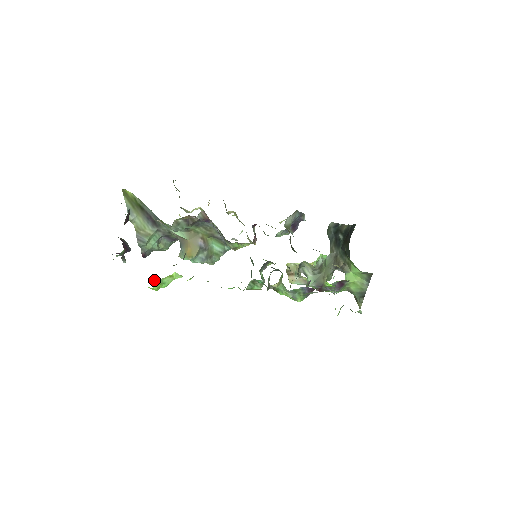
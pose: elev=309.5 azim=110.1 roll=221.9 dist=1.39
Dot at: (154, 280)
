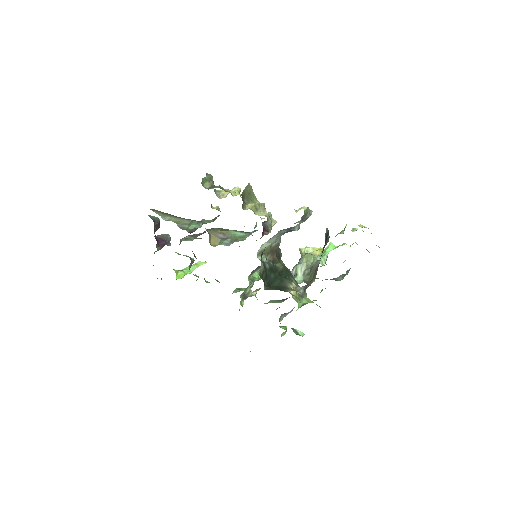
Dot at: (178, 273)
